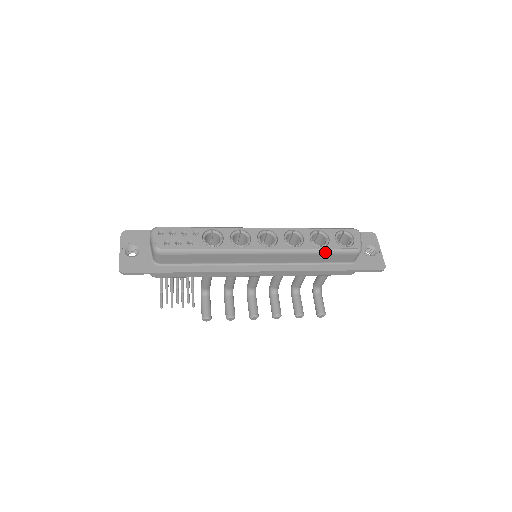
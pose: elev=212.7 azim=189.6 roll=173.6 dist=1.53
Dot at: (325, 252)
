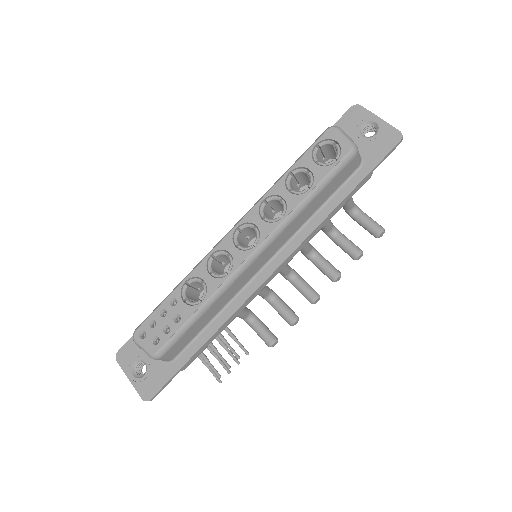
Dot at: (318, 190)
